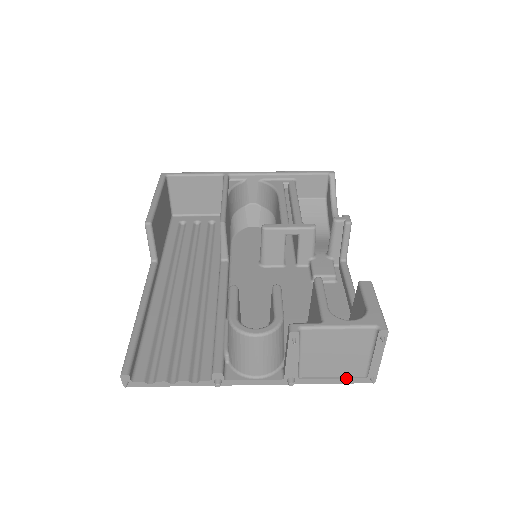
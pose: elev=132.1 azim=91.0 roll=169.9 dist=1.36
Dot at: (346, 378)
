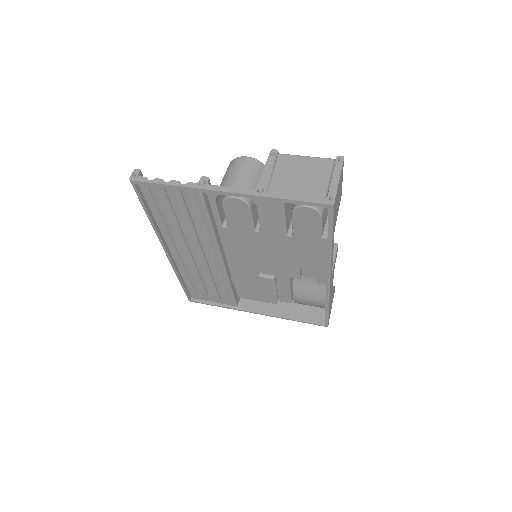
Dot at: (308, 196)
